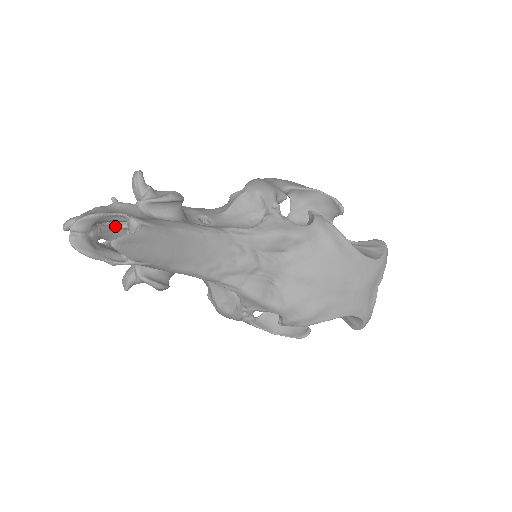
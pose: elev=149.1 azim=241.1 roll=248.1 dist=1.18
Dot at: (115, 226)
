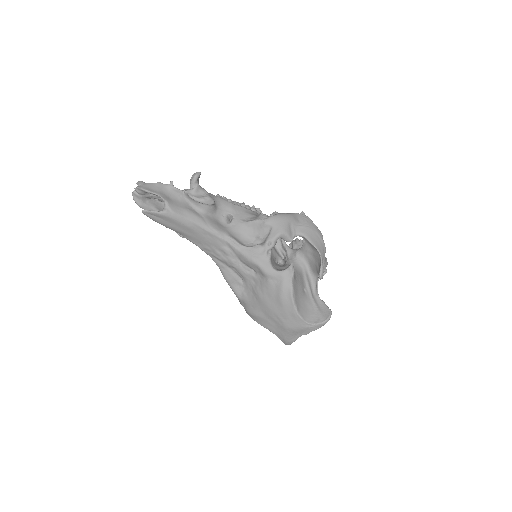
Dot at: occluded
